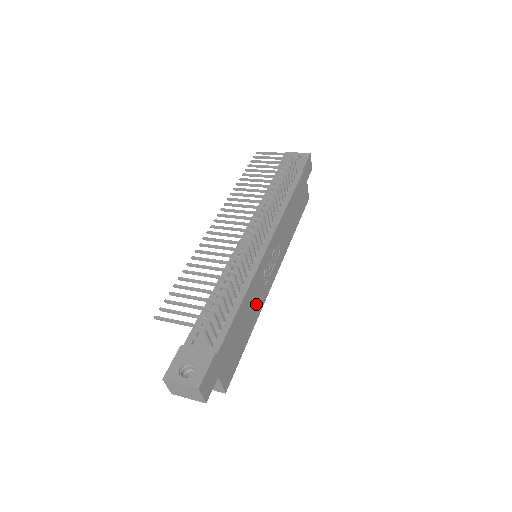
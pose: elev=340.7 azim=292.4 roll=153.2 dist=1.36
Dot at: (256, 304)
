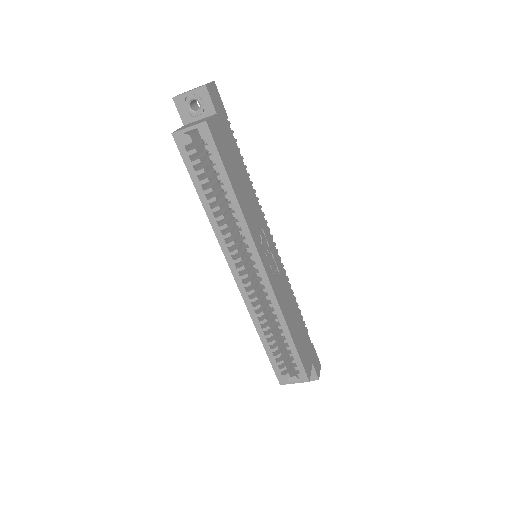
Dot at: (249, 212)
